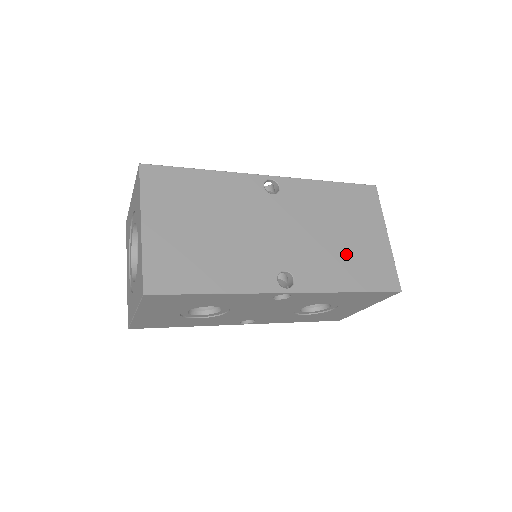
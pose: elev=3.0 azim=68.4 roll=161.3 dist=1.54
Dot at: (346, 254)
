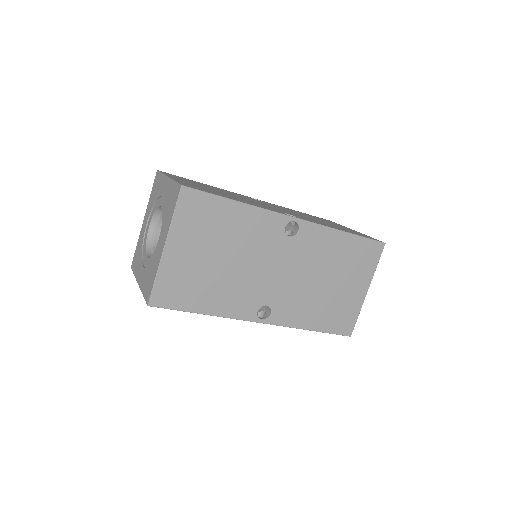
Dot at: (324, 300)
